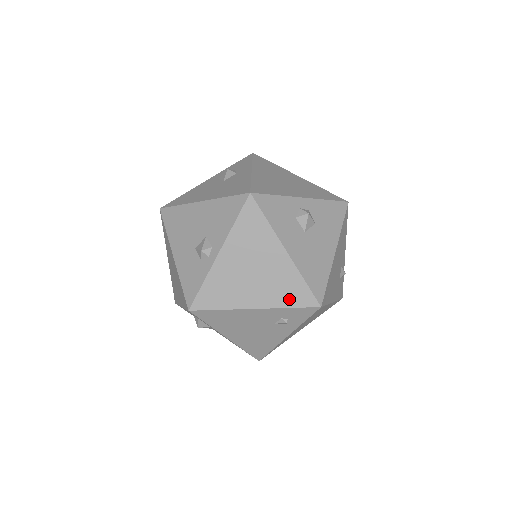
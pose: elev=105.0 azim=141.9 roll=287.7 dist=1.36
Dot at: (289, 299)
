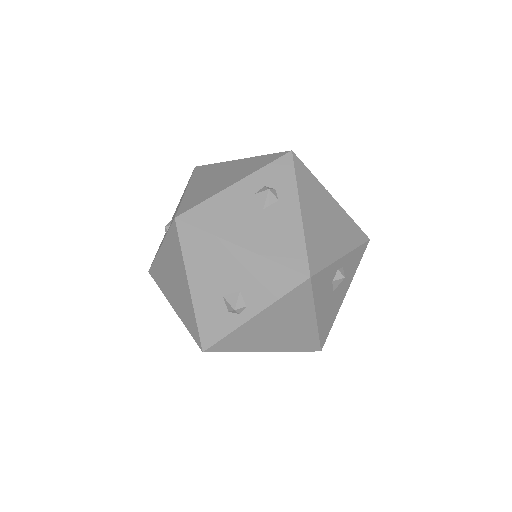
Dot at: (298, 347)
